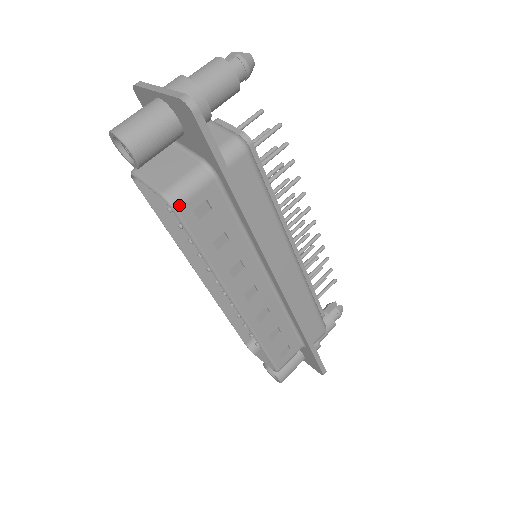
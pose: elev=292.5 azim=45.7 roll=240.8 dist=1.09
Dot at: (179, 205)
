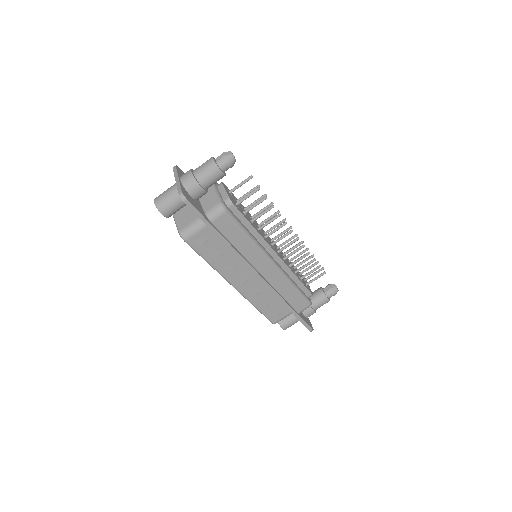
Dot at: (187, 239)
